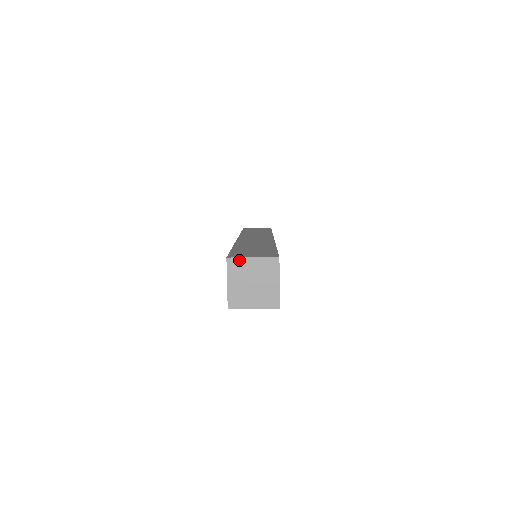
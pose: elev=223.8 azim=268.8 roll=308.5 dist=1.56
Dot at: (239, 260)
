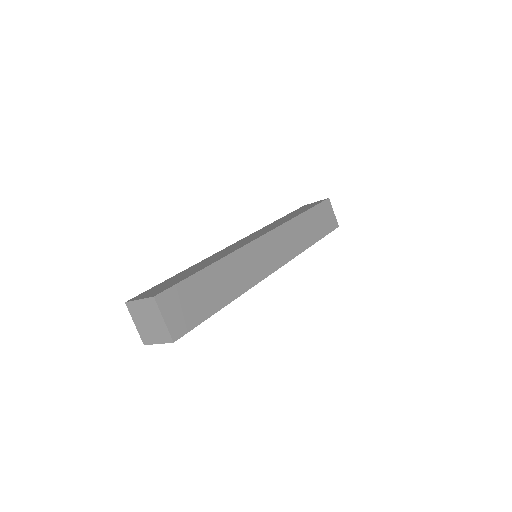
Dot at: (132, 303)
